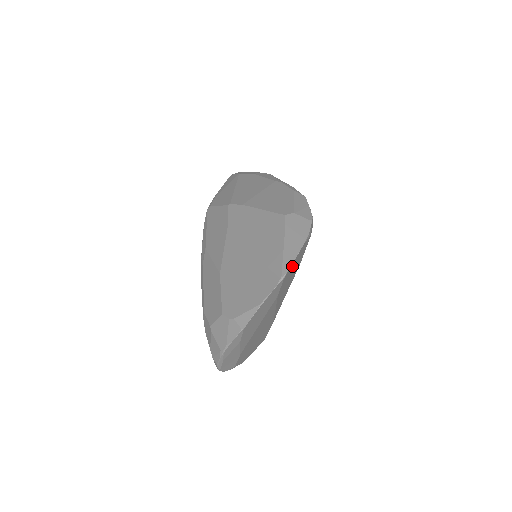
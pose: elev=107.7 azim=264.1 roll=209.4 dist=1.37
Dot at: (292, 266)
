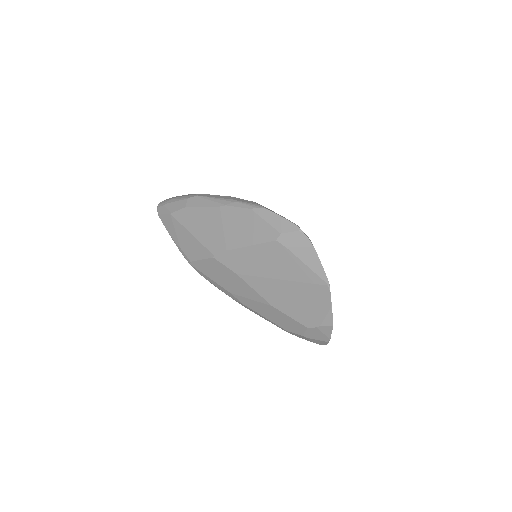
Dot at: occluded
